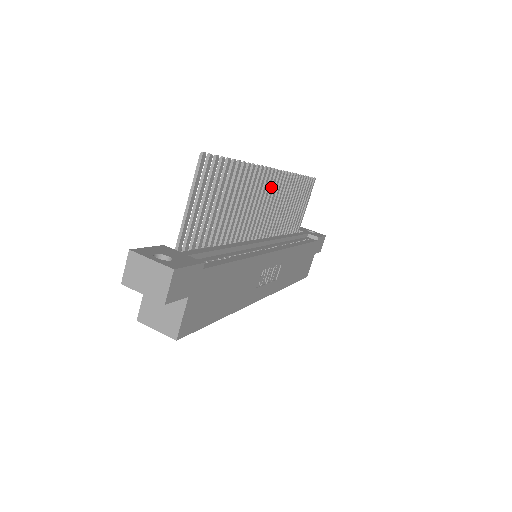
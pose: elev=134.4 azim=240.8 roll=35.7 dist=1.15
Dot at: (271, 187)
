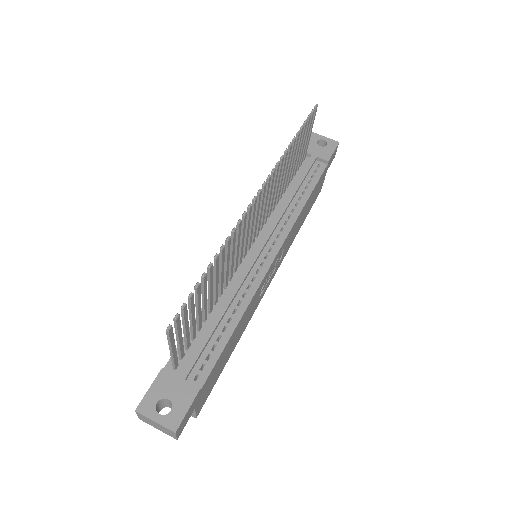
Dot at: (257, 206)
